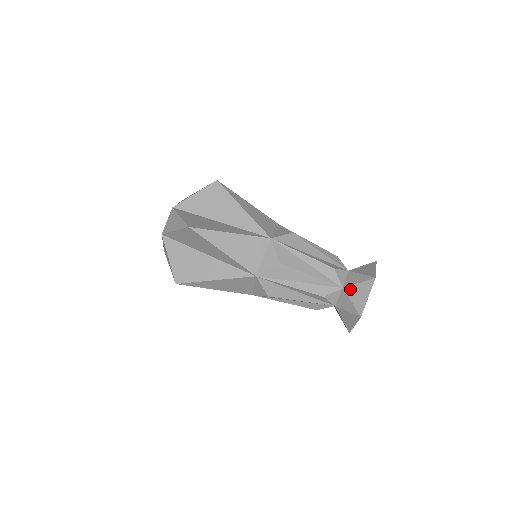
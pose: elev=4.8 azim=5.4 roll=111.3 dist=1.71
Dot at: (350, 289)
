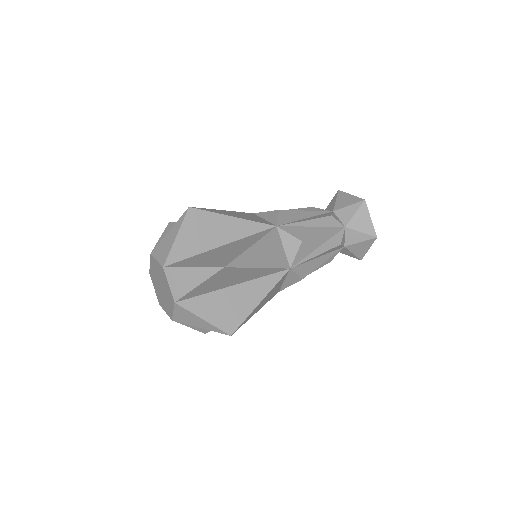
Dot at: (352, 223)
